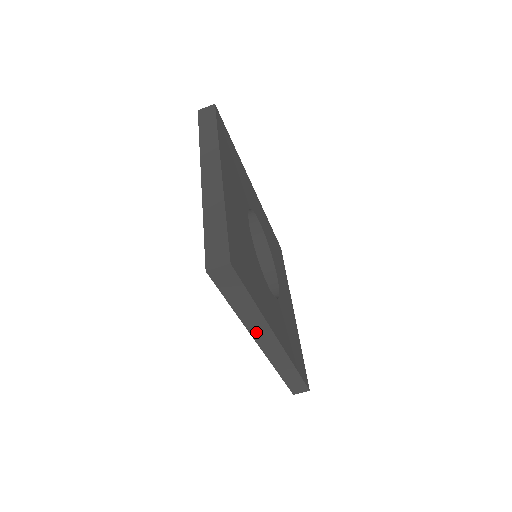
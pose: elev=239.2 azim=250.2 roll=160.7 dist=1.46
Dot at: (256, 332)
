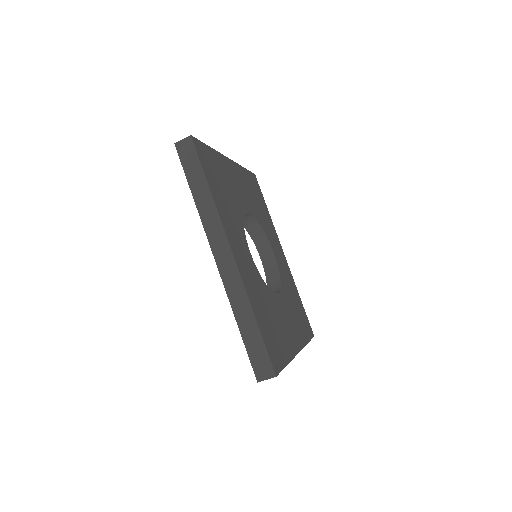
Dot at: (211, 233)
